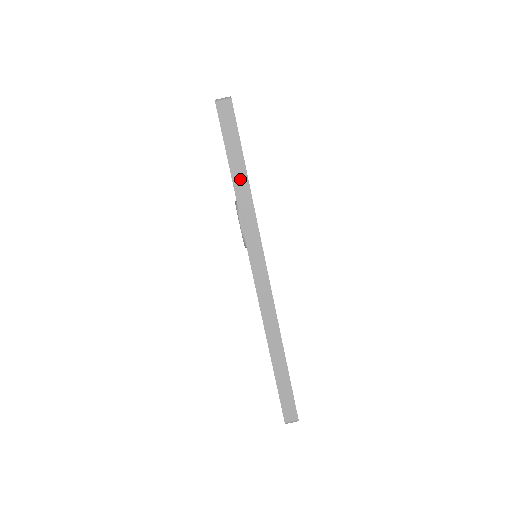
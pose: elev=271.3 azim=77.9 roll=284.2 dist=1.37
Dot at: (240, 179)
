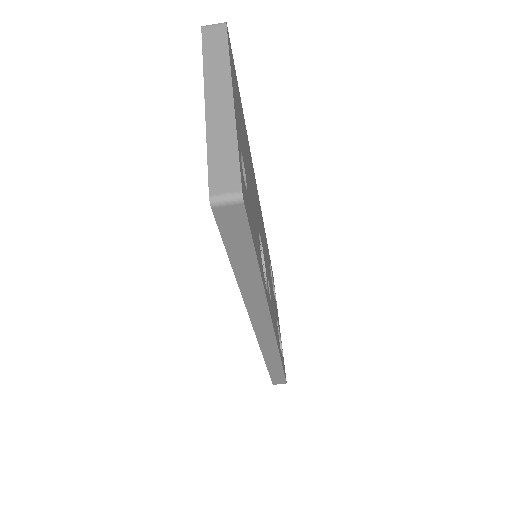
Dot at: (248, 276)
